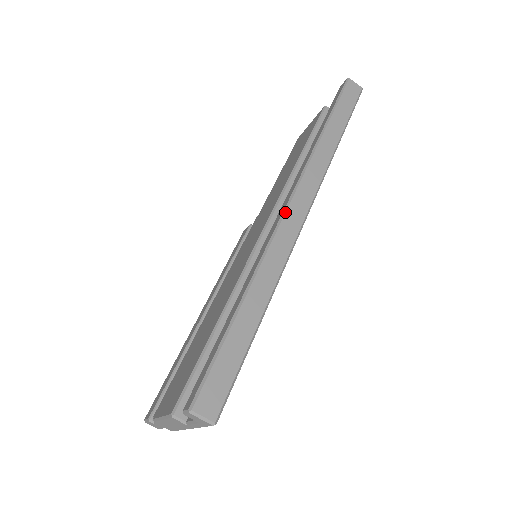
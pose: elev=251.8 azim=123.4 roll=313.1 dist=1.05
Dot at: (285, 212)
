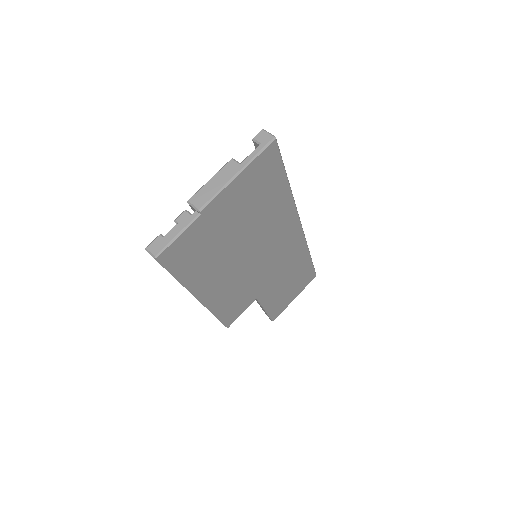
Dot at: occluded
